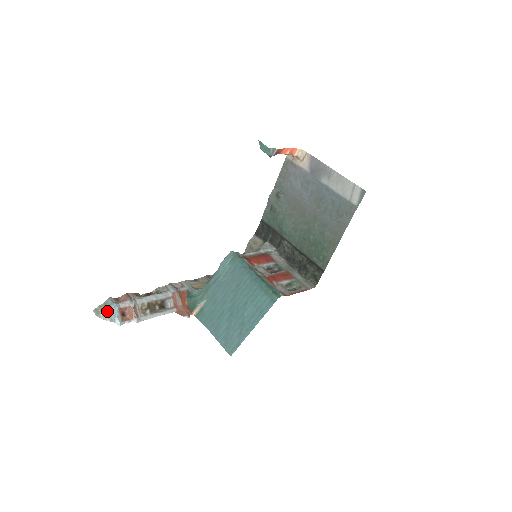
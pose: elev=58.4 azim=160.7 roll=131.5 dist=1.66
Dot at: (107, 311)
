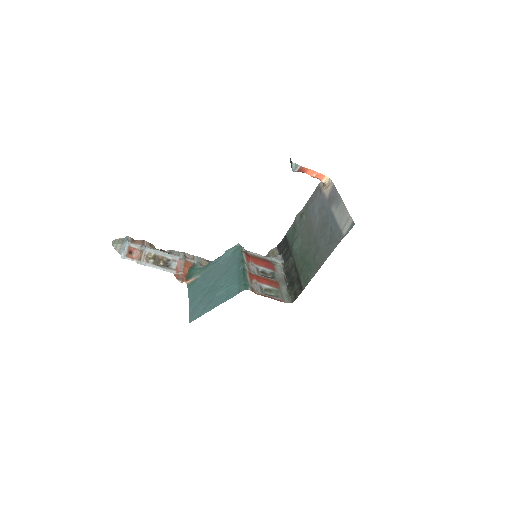
Dot at: (120, 244)
